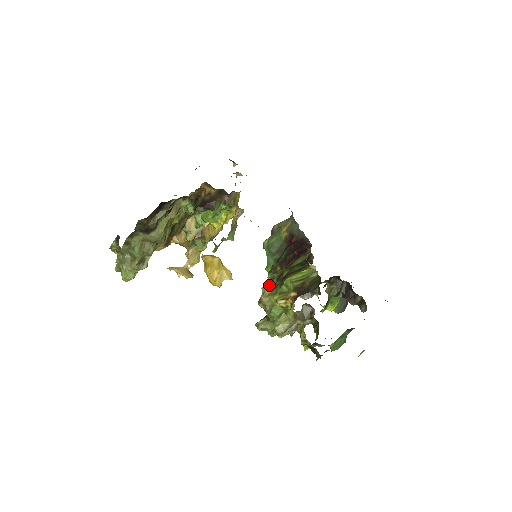
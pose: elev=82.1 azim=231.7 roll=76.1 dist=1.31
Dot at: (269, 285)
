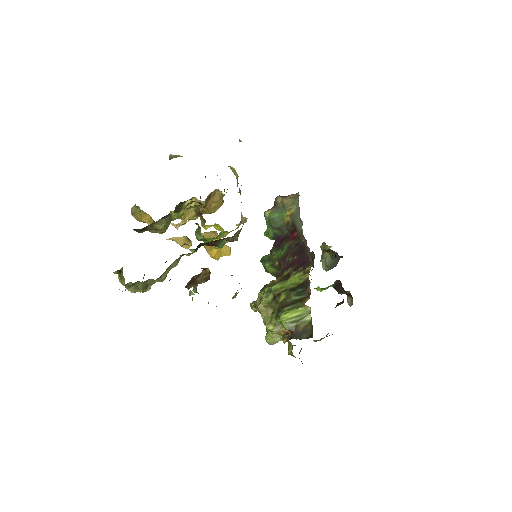
Dot at: (266, 298)
